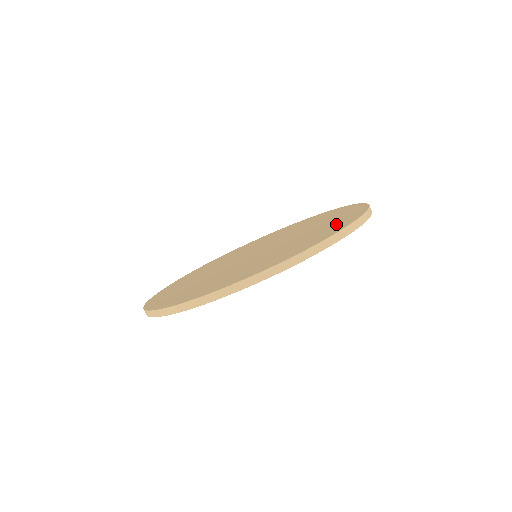
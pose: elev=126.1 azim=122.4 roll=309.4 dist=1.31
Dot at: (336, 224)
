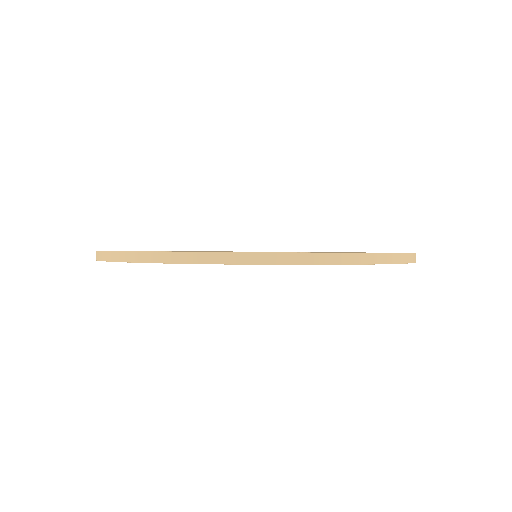
Dot at: (328, 252)
